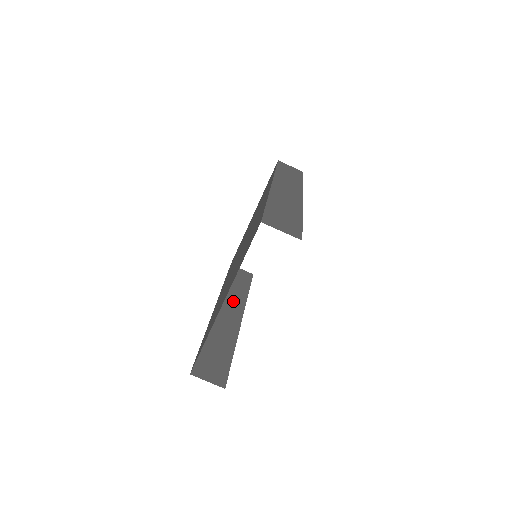
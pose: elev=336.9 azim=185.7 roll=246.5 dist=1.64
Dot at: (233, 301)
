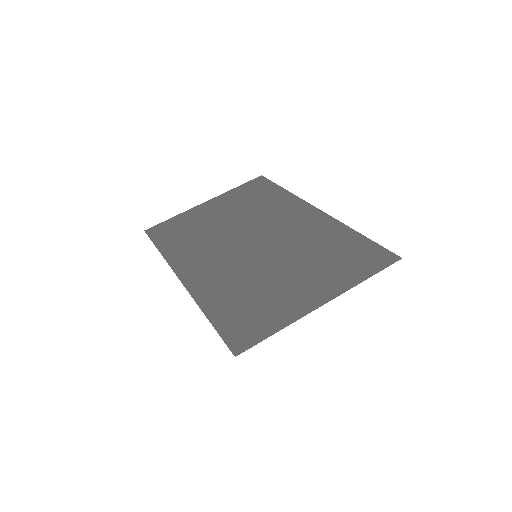
Dot at: occluded
